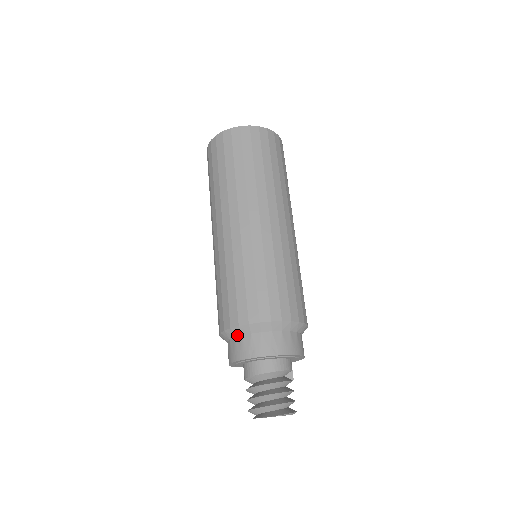
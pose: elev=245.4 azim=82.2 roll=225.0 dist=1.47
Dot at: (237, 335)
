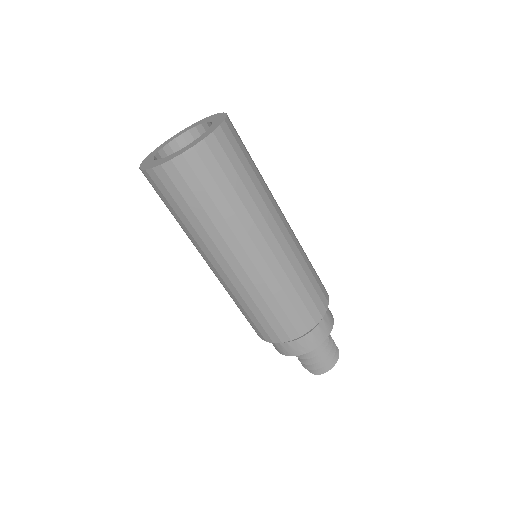
Dot at: occluded
